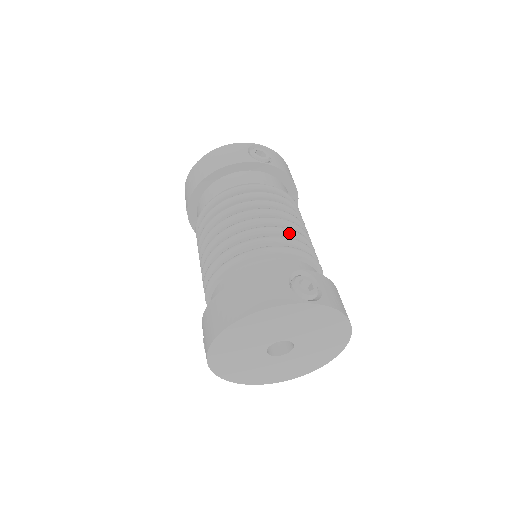
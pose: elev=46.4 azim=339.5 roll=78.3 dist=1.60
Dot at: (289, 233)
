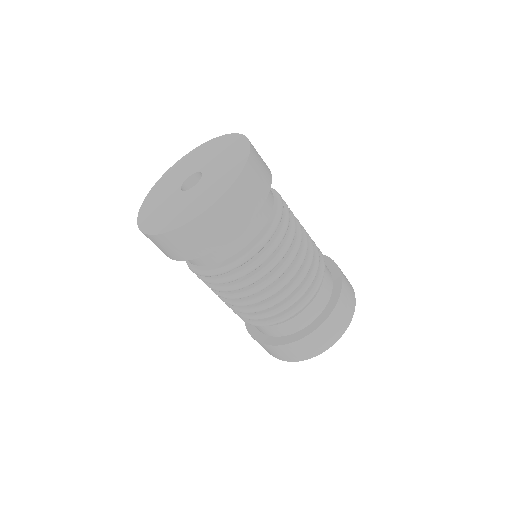
Dot at: occluded
